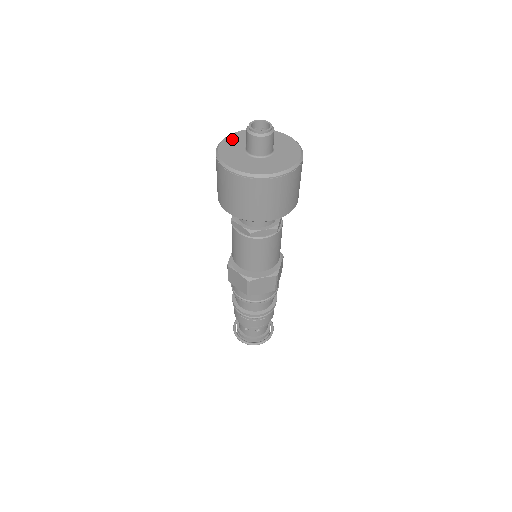
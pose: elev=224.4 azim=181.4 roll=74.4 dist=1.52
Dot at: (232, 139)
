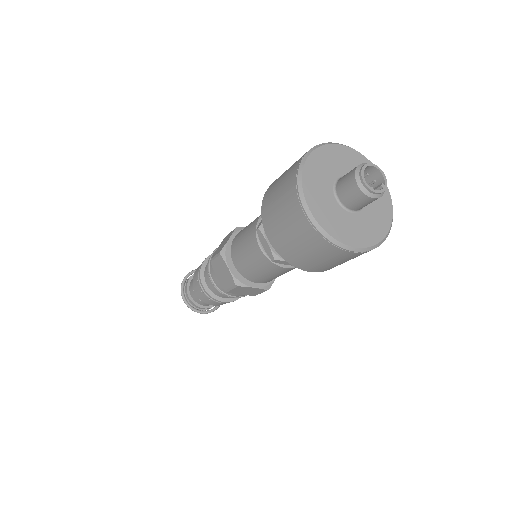
Dot at: (312, 192)
